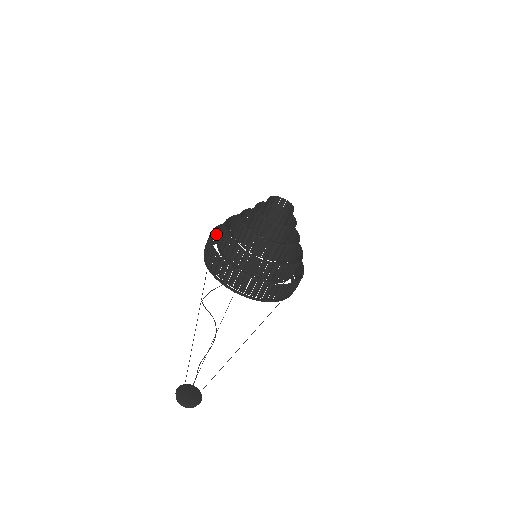
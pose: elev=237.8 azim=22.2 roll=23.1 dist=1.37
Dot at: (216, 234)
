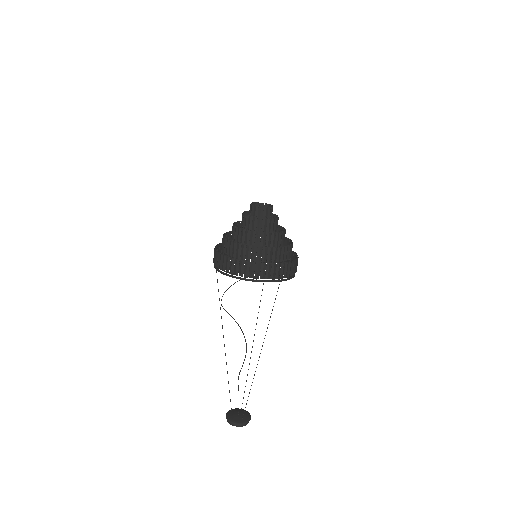
Dot at: occluded
